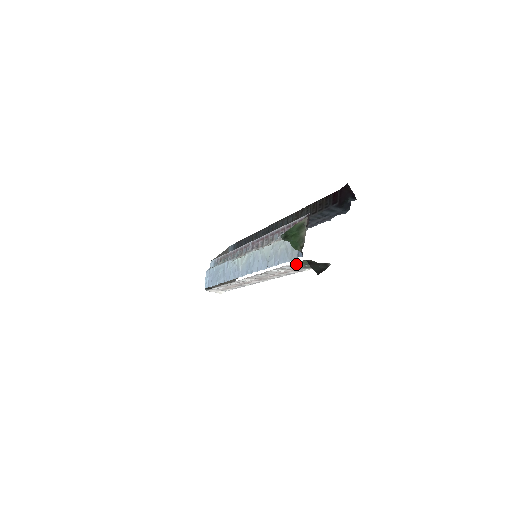
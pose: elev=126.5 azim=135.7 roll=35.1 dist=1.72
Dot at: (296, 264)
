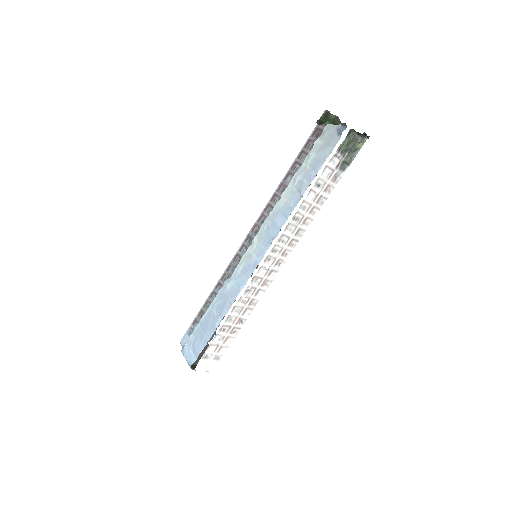
Dot at: (338, 154)
